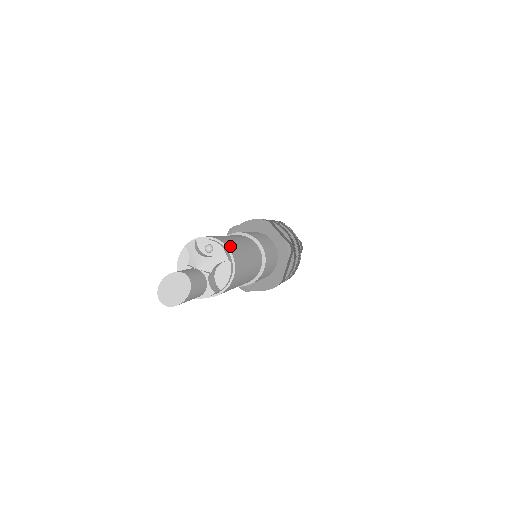
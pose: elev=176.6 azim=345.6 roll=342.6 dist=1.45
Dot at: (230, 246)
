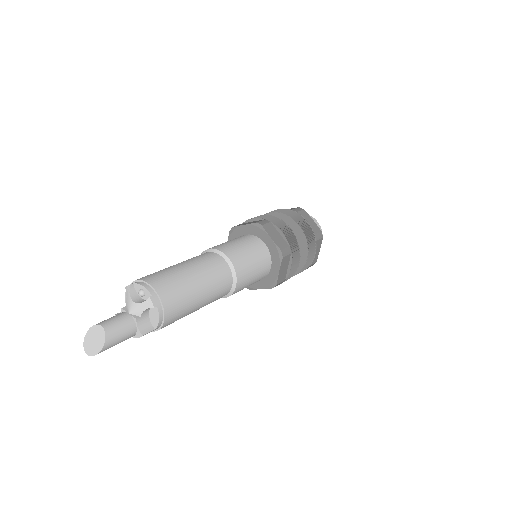
Dot at: (164, 288)
